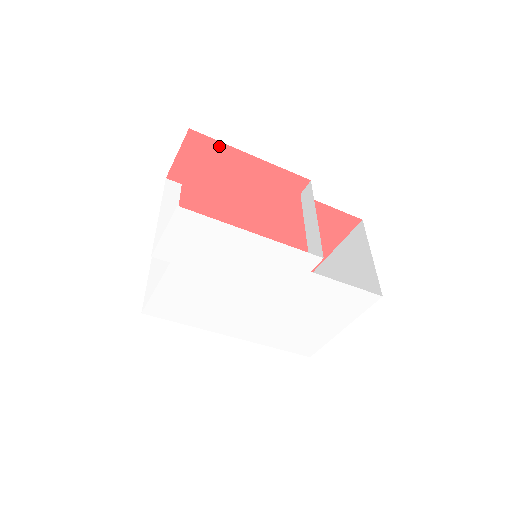
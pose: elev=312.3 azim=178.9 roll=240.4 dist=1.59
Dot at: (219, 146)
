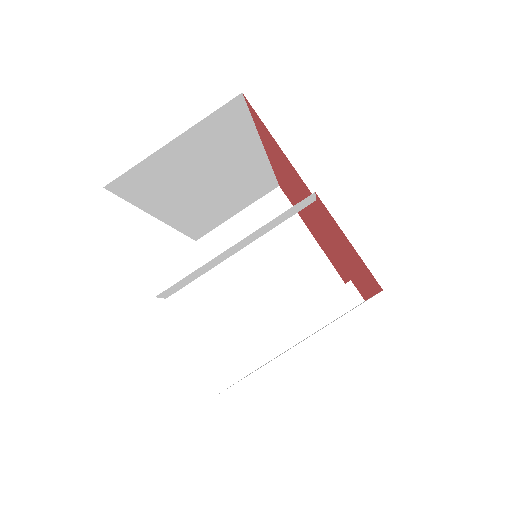
Dot at: (372, 286)
